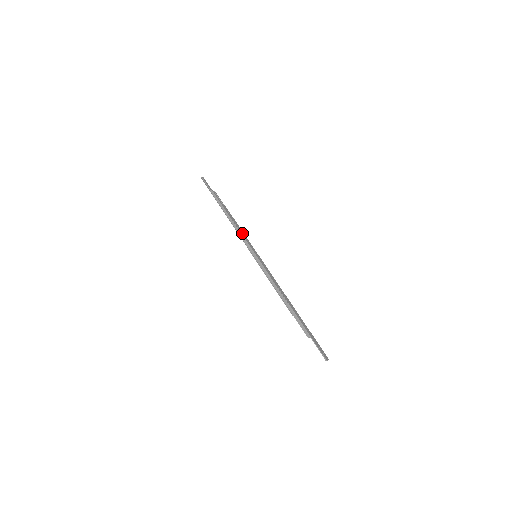
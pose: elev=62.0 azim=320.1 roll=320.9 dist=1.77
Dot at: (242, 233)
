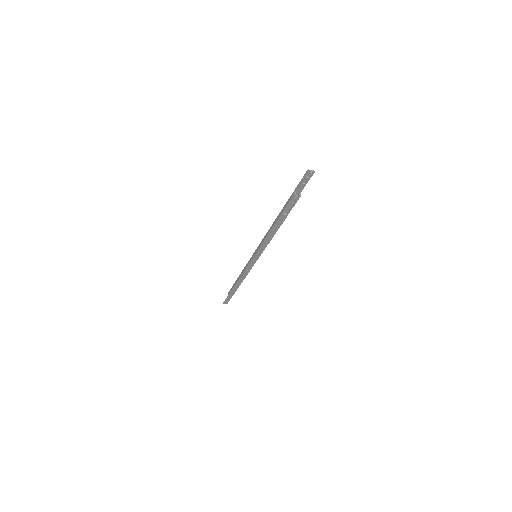
Dot at: occluded
